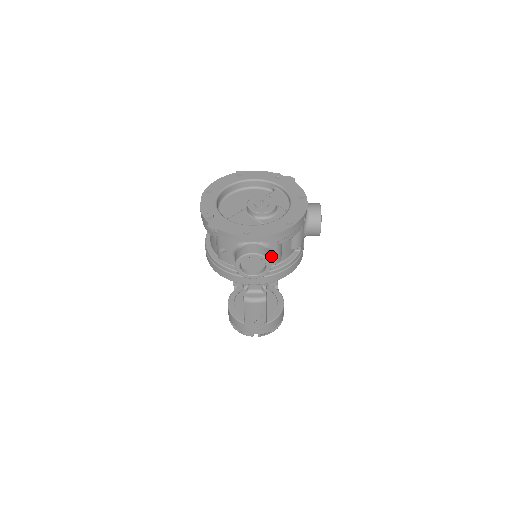
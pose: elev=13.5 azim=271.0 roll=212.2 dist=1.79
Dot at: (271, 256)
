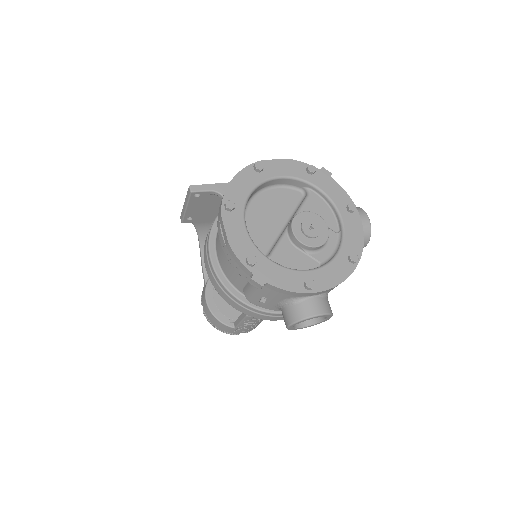
Dot at: occluded
